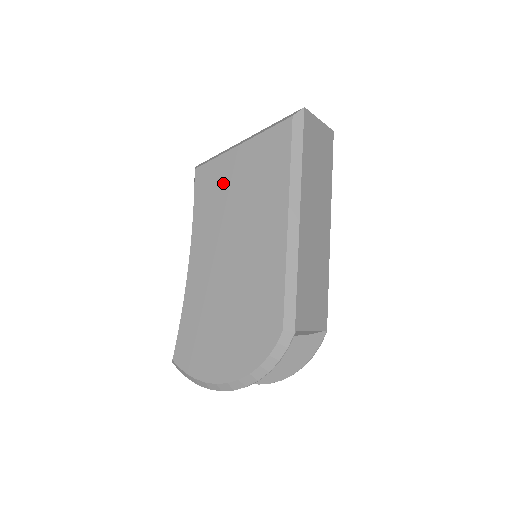
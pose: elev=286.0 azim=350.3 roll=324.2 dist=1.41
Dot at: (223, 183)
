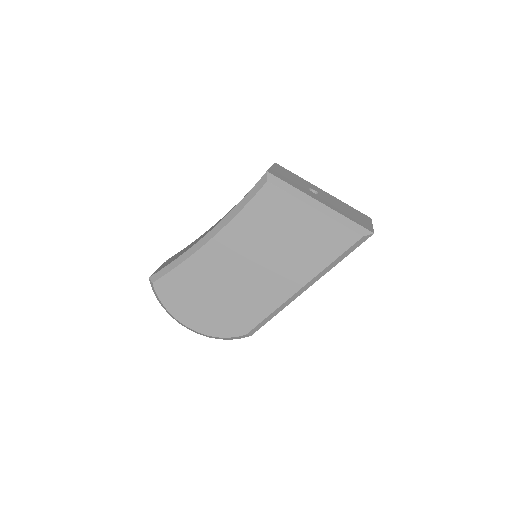
Dot at: (280, 219)
